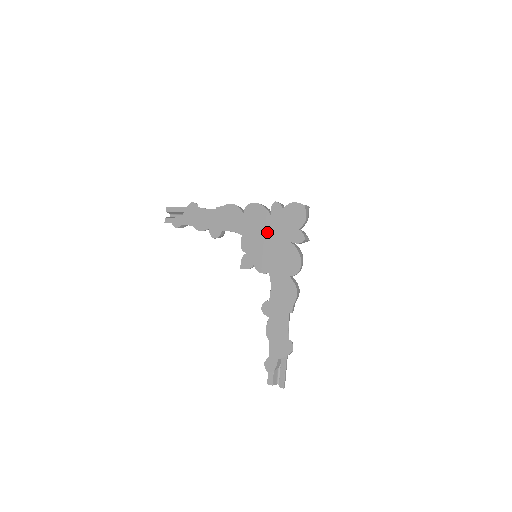
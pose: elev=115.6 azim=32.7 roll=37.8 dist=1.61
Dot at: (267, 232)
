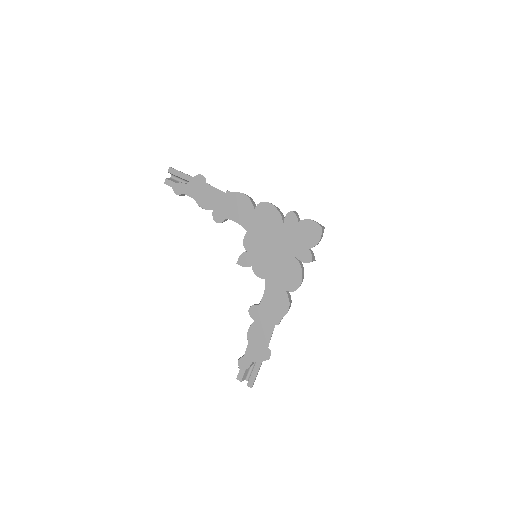
Dot at: (275, 239)
